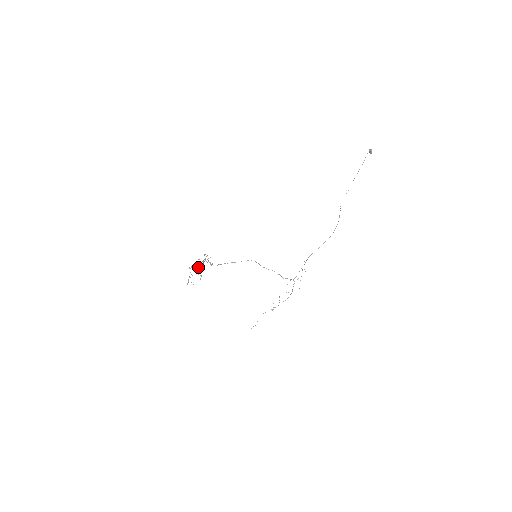
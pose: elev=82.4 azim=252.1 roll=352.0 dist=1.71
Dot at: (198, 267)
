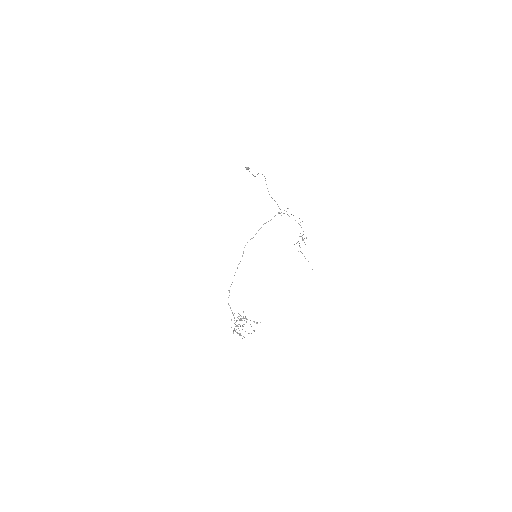
Dot at: occluded
